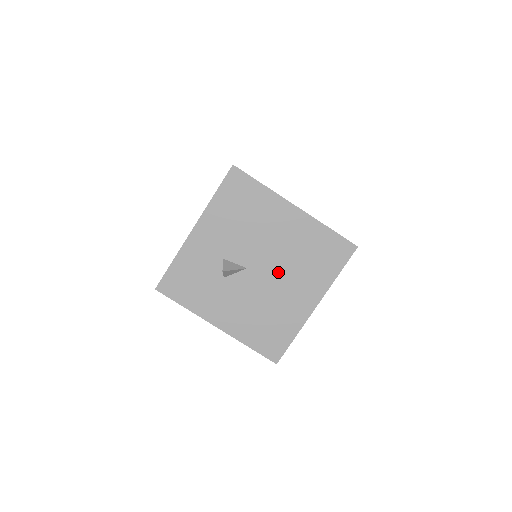
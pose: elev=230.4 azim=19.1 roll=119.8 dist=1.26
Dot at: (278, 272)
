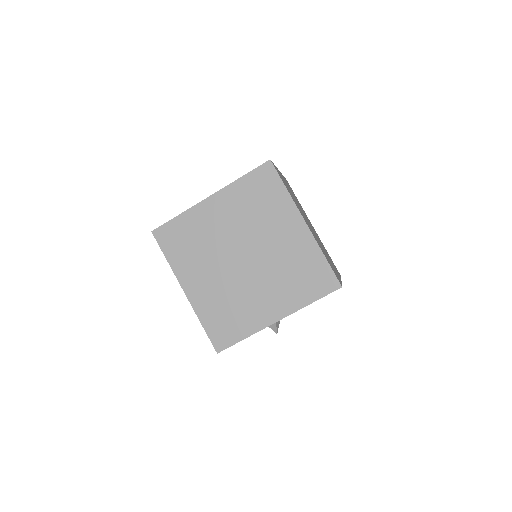
Dot at: occluded
